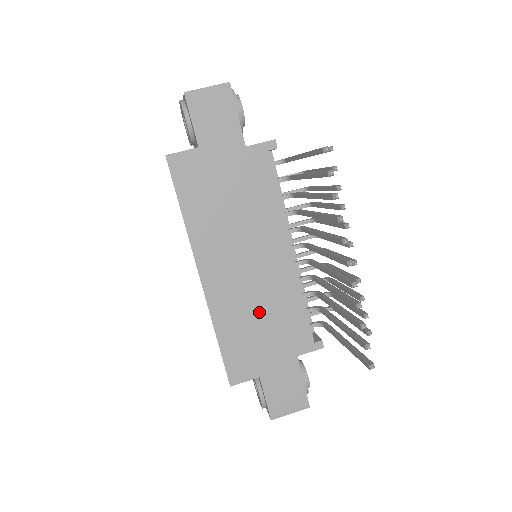
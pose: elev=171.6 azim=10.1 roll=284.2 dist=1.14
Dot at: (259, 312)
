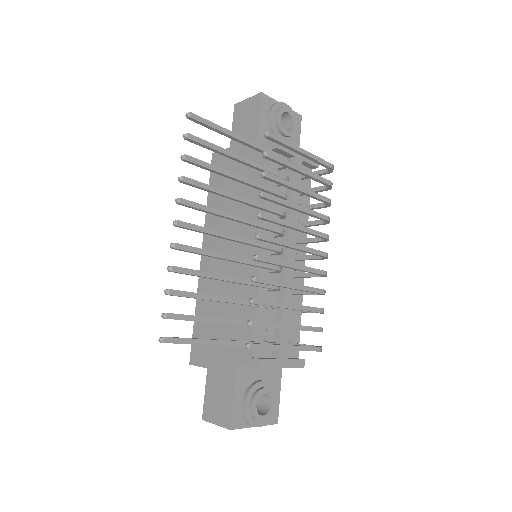
Dot at: (224, 303)
